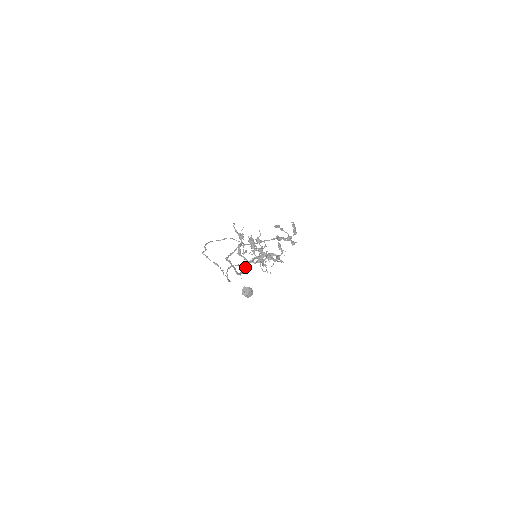
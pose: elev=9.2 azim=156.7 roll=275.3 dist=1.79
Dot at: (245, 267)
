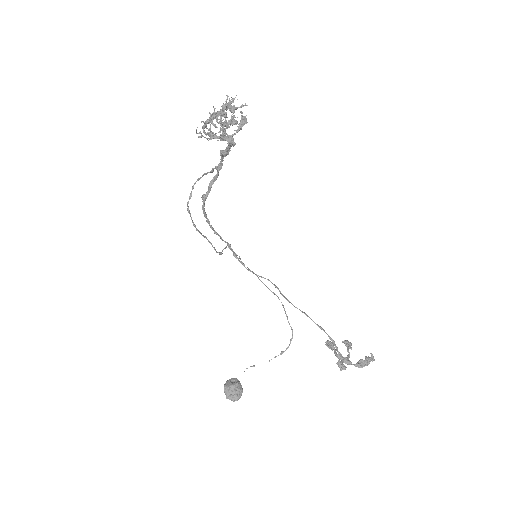
Dot at: (210, 185)
